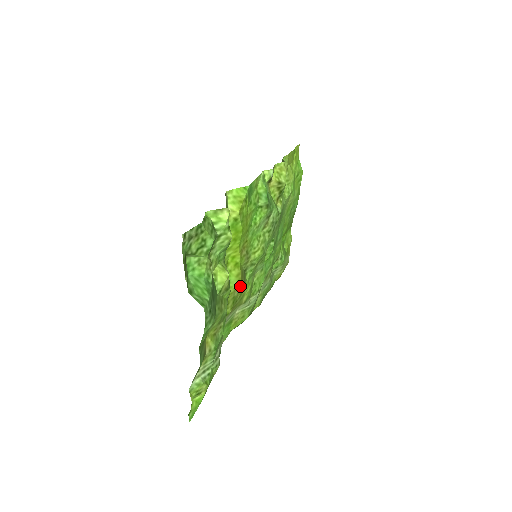
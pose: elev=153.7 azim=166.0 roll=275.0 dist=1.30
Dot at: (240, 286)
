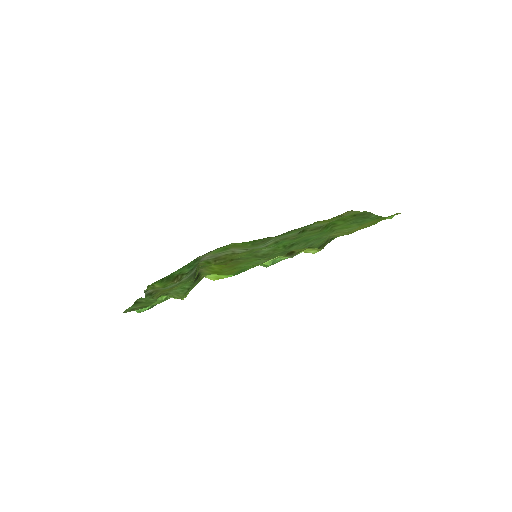
Dot at: occluded
